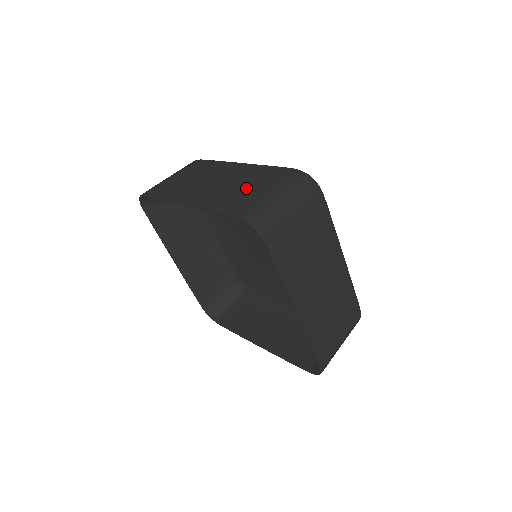
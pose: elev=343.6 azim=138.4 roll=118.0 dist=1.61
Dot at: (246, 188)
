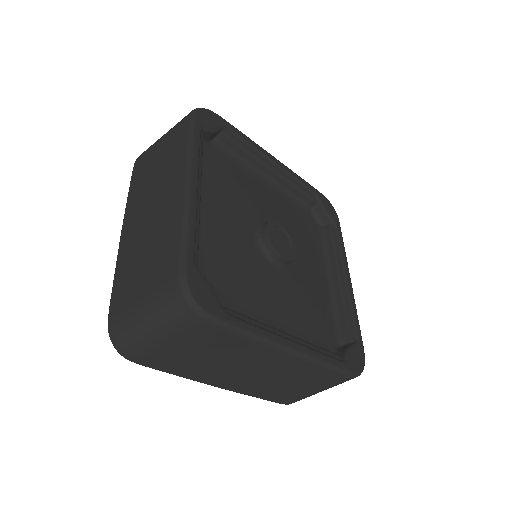
Dot at: (142, 267)
